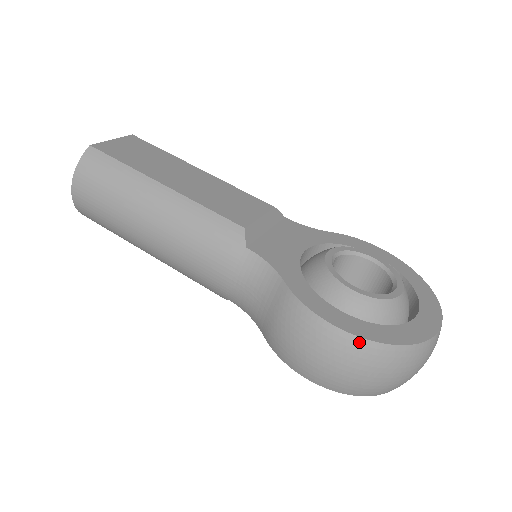
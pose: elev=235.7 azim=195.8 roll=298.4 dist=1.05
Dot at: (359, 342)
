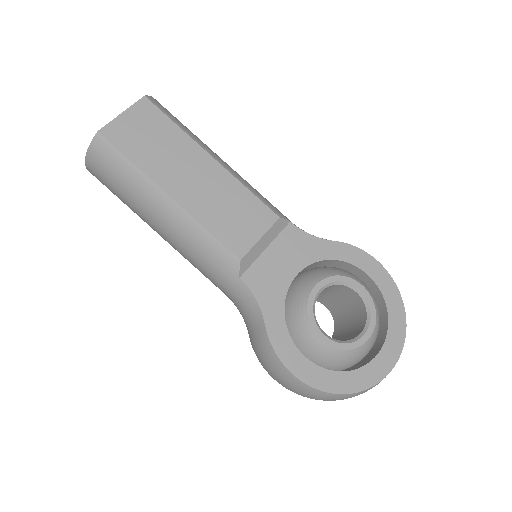
Dot at: (311, 389)
